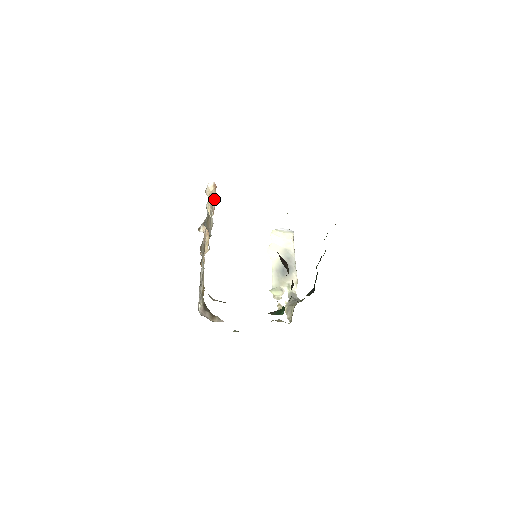
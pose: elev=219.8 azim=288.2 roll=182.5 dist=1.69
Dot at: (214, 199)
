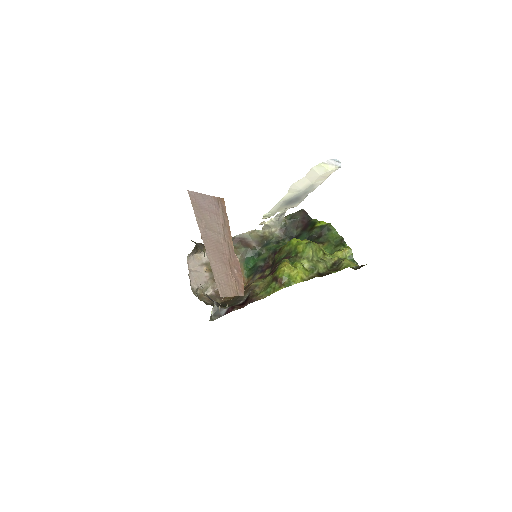
Dot at: occluded
